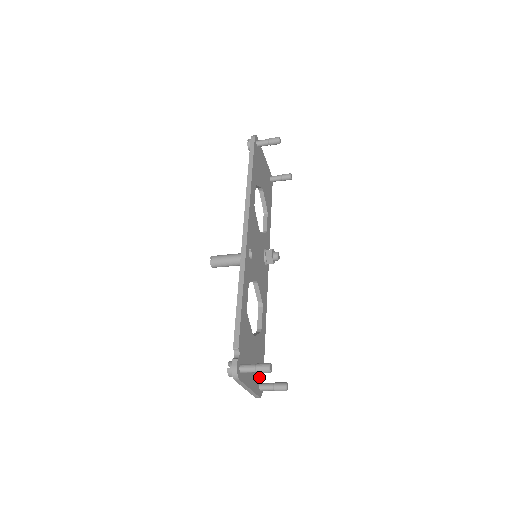
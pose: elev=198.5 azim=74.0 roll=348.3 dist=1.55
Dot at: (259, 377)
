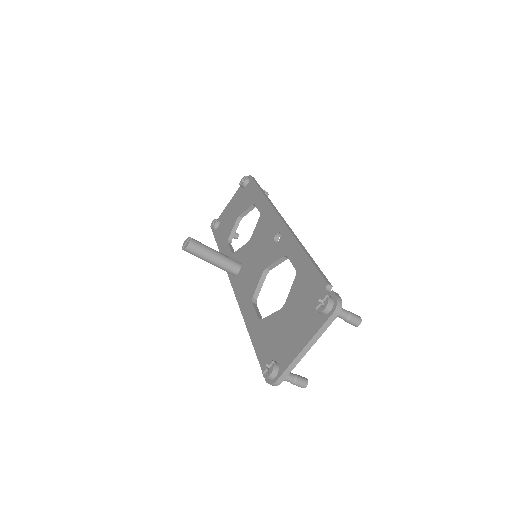
Dot at: occluded
